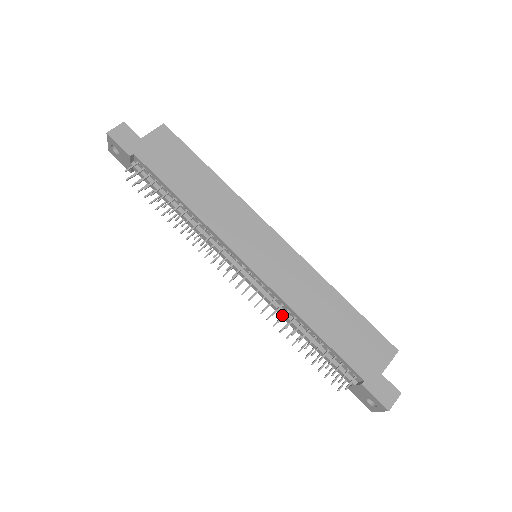
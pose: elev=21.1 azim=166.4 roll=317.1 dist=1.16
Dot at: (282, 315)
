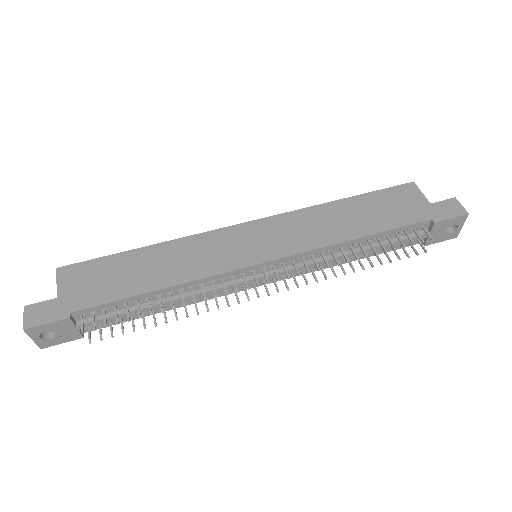
Dot at: (330, 262)
